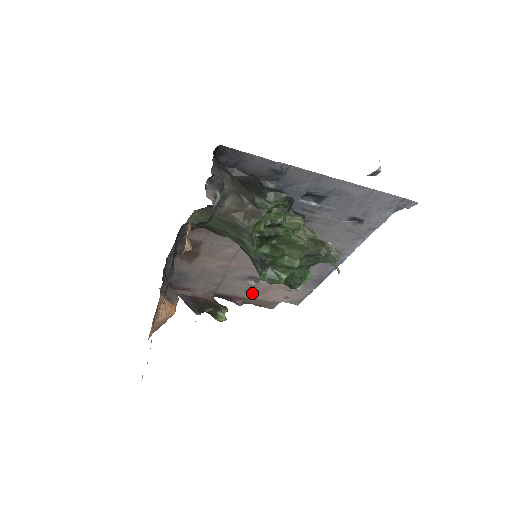
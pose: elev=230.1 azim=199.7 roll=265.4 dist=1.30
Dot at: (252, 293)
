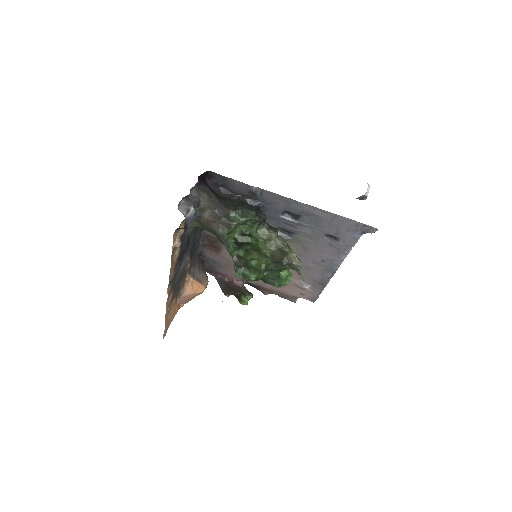
Dot at: (273, 286)
